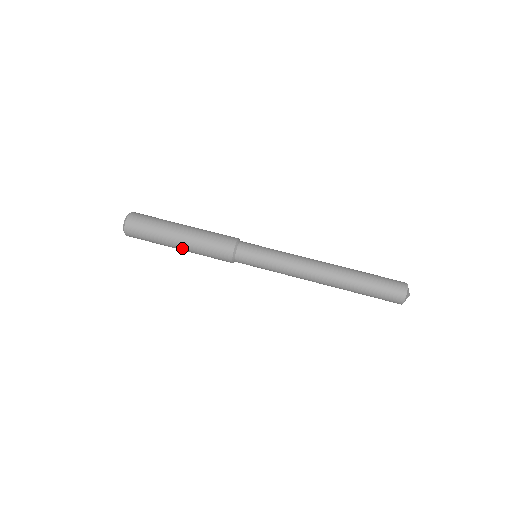
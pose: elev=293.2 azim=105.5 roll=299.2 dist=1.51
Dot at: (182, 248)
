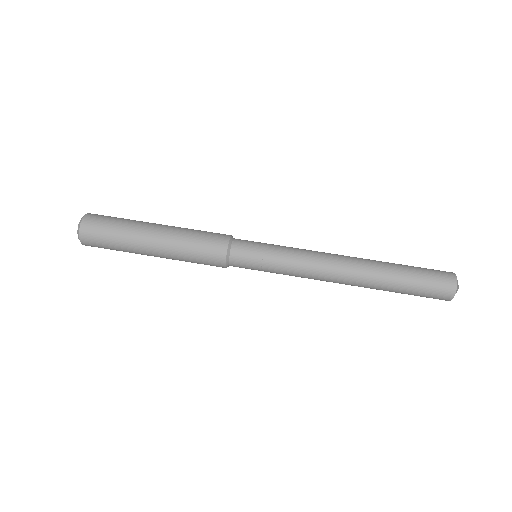
Dot at: (161, 257)
